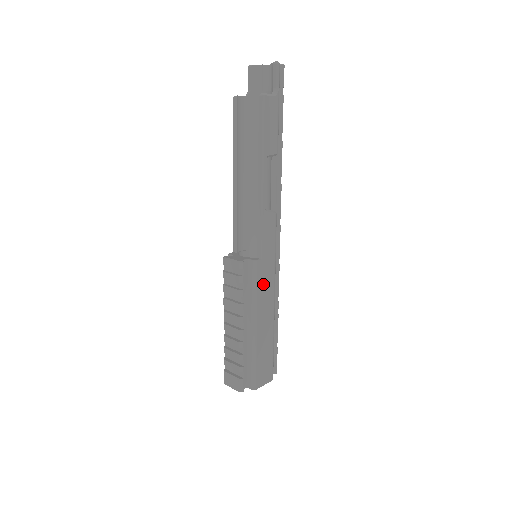
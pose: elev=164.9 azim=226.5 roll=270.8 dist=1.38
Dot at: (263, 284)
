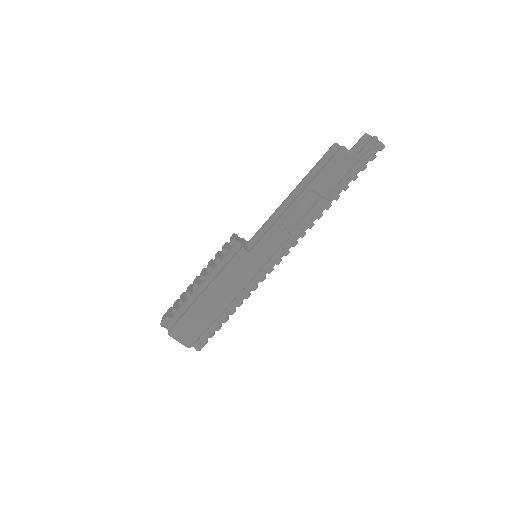
Dot at: (236, 271)
